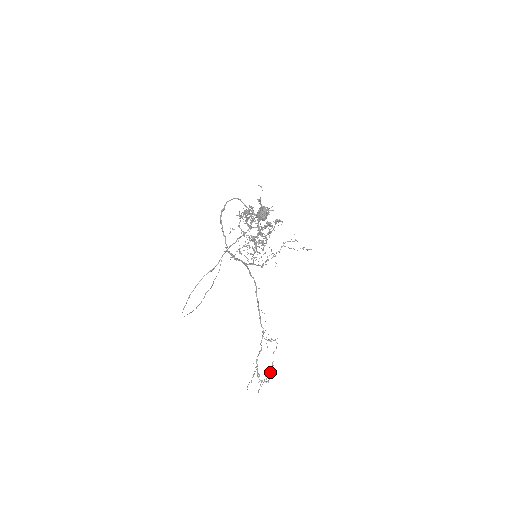
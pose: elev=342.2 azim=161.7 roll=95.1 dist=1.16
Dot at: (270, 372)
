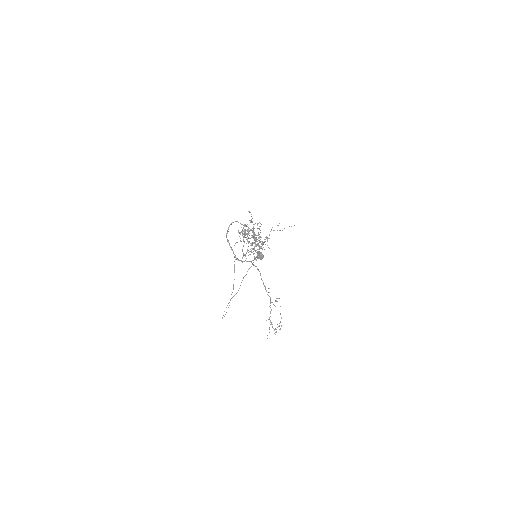
Dot at: occluded
